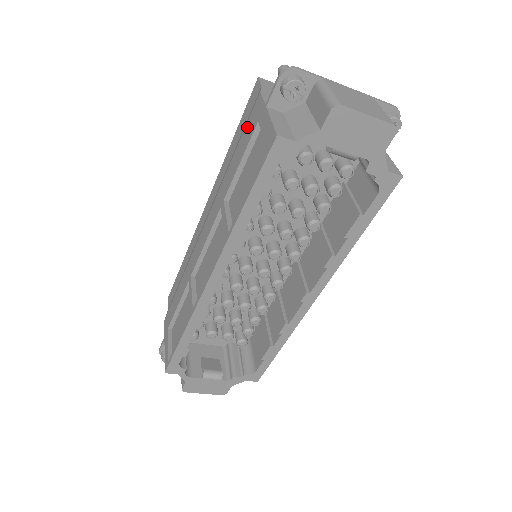
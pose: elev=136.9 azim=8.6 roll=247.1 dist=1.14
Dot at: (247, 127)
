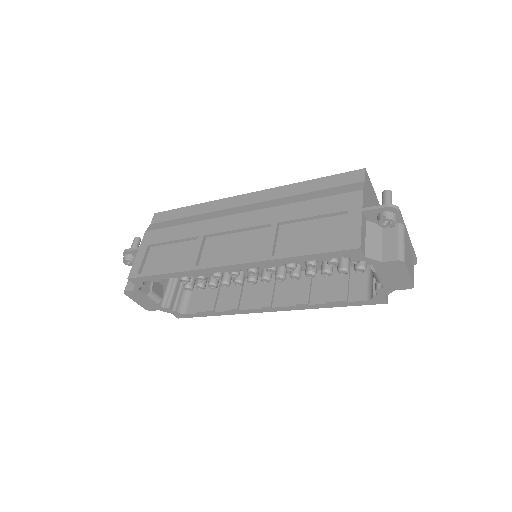
Dot at: (335, 199)
